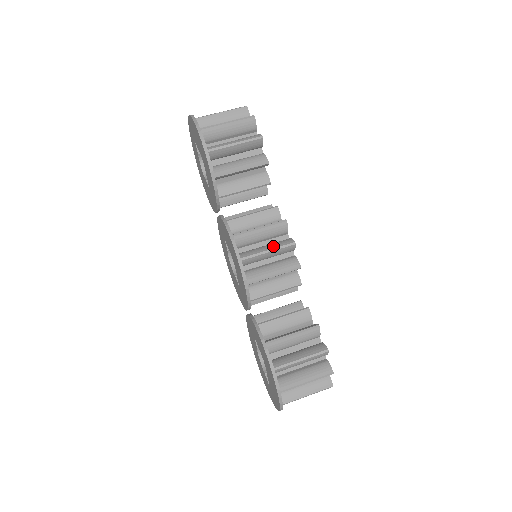
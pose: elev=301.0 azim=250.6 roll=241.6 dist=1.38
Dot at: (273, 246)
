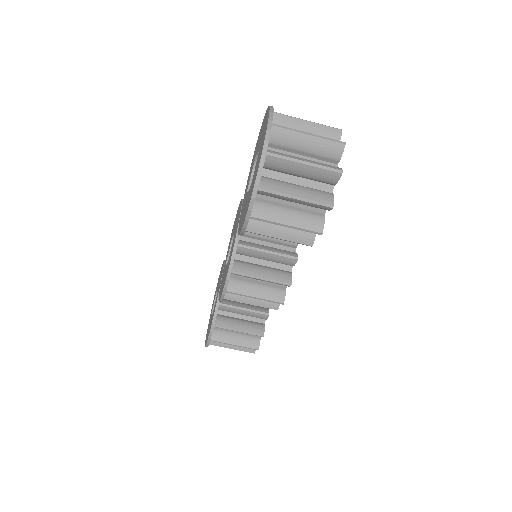
Dot at: (263, 295)
